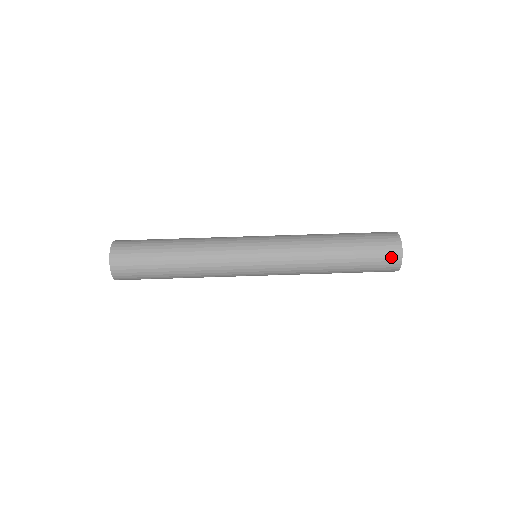
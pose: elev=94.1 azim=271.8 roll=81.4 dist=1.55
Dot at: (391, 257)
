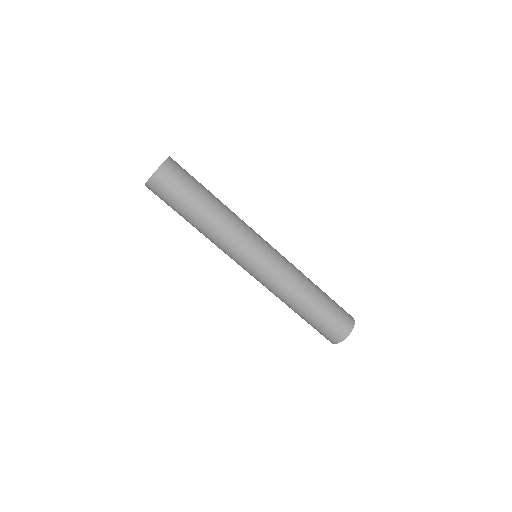
Dot at: (330, 338)
